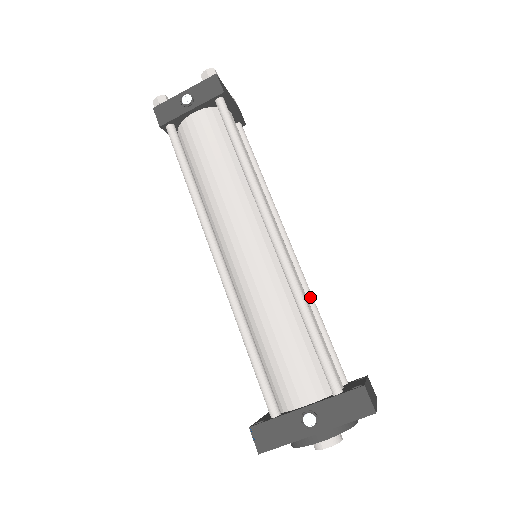
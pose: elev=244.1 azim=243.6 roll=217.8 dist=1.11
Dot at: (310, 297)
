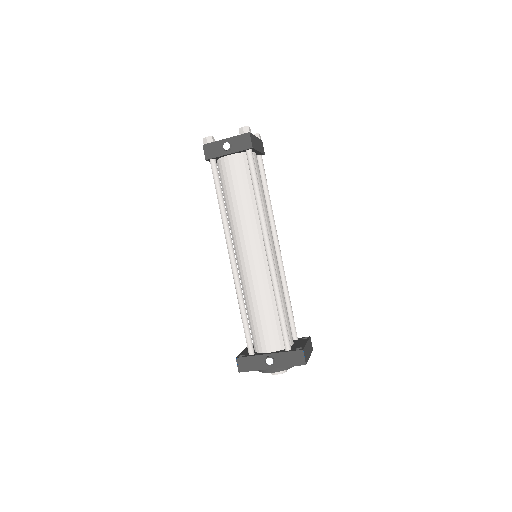
Dot at: (285, 285)
